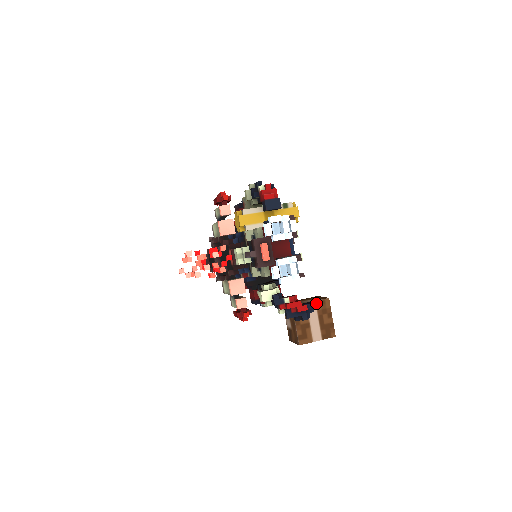
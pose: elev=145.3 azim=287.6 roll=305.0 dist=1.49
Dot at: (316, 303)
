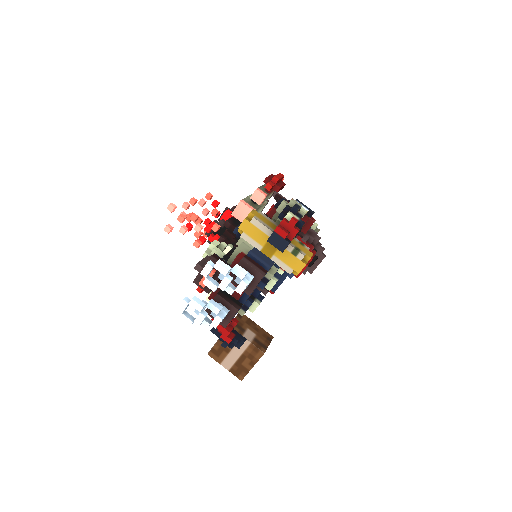
Dot at: (250, 345)
